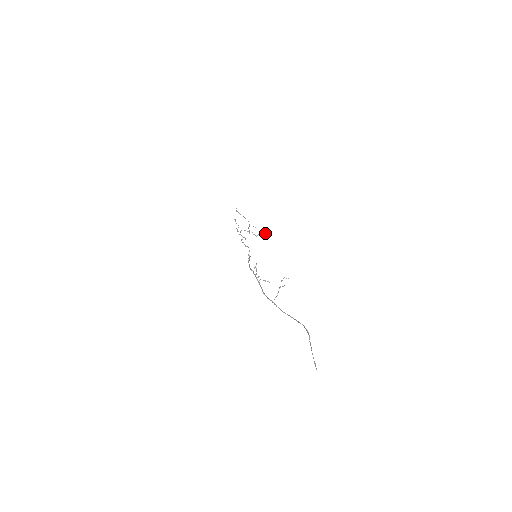
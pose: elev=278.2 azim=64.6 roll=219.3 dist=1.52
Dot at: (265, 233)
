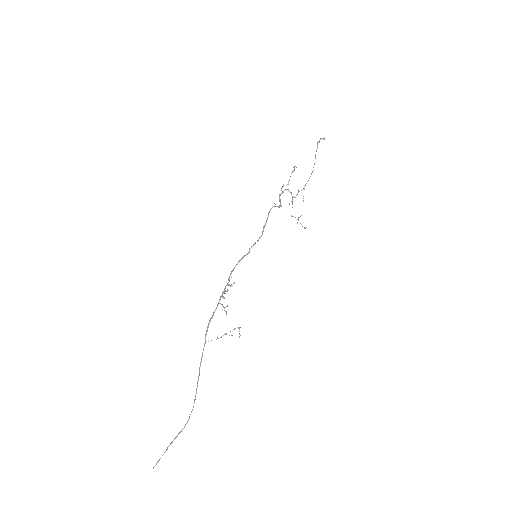
Dot at: occluded
